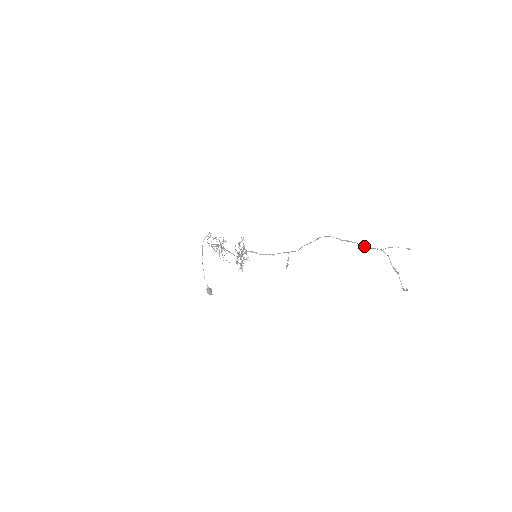
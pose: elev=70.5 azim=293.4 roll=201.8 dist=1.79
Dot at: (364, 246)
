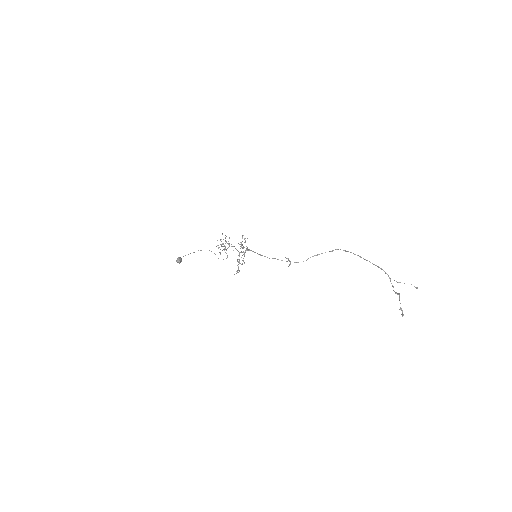
Dot at: occluded
